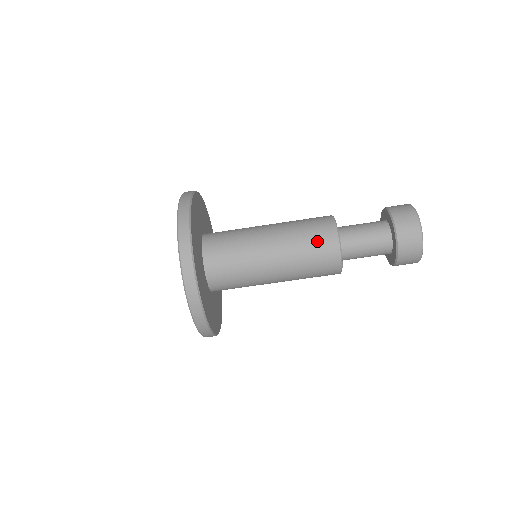
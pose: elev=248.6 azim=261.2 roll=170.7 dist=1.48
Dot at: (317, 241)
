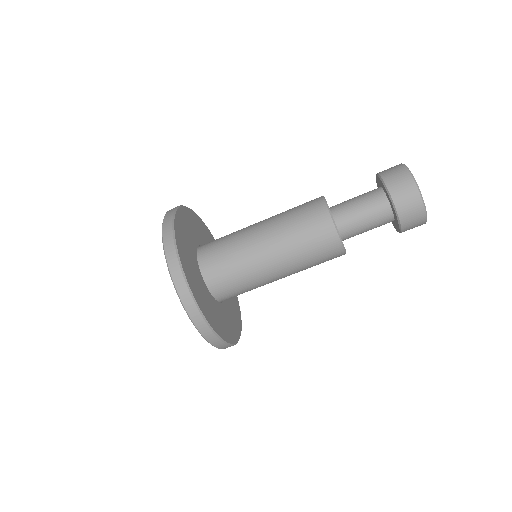
Dot at: (317, 244)
